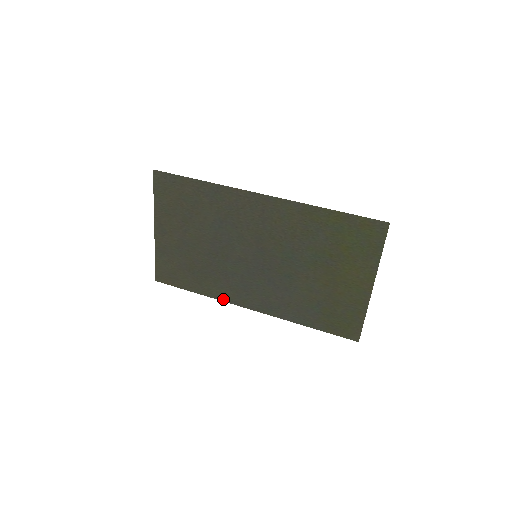
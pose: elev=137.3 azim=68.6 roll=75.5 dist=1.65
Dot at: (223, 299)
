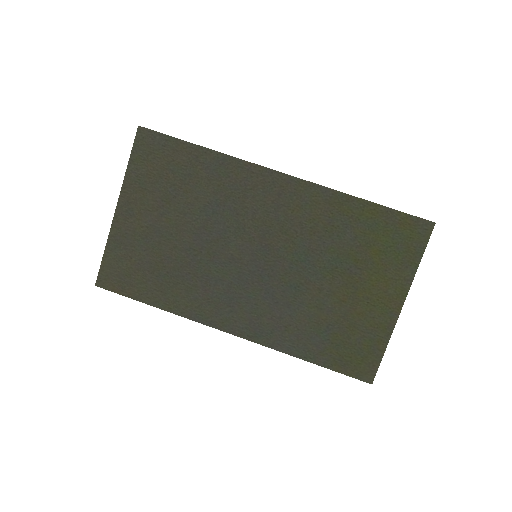
Dot at: (193, 317)
